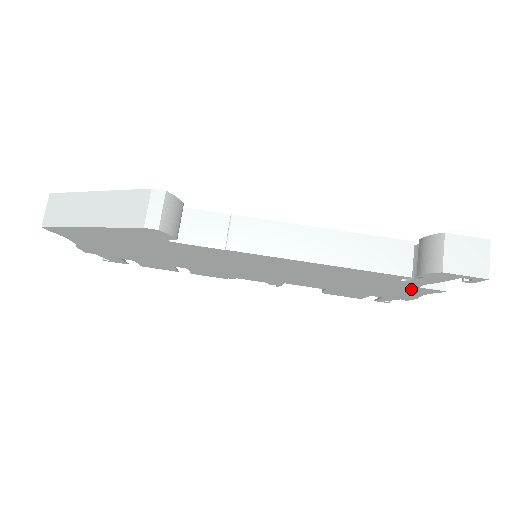
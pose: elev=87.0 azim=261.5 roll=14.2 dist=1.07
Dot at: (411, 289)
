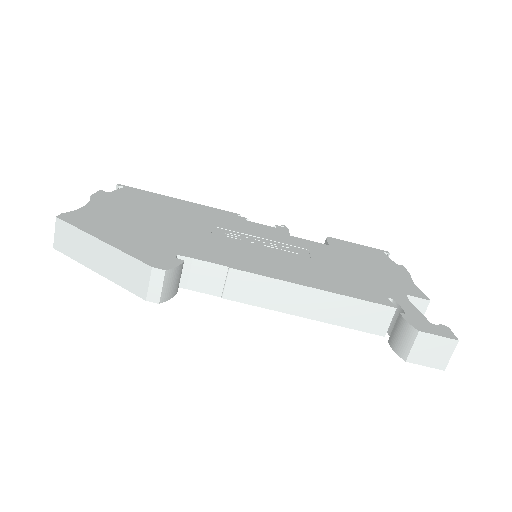
Dot at: occluded
